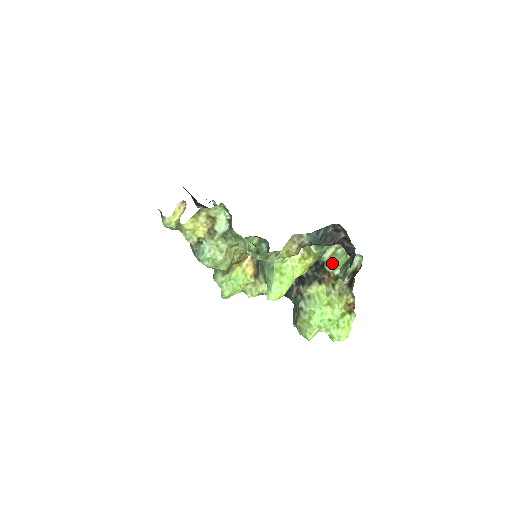
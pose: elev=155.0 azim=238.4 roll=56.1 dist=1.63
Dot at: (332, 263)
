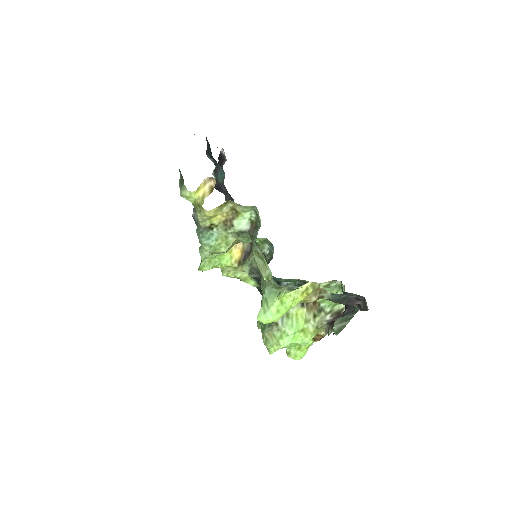
Dot at: occluded
